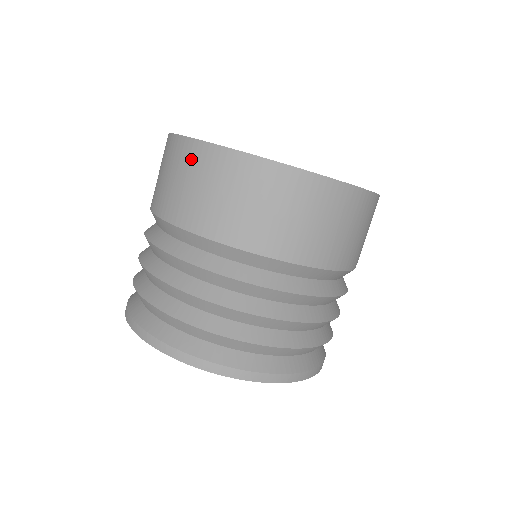
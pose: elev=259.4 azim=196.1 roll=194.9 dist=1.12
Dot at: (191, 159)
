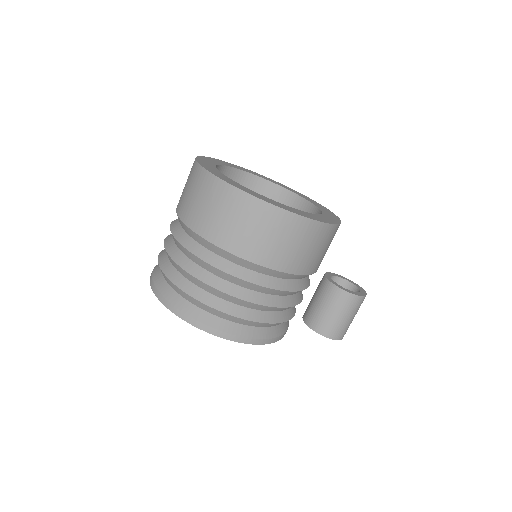
Dot at: occluded
